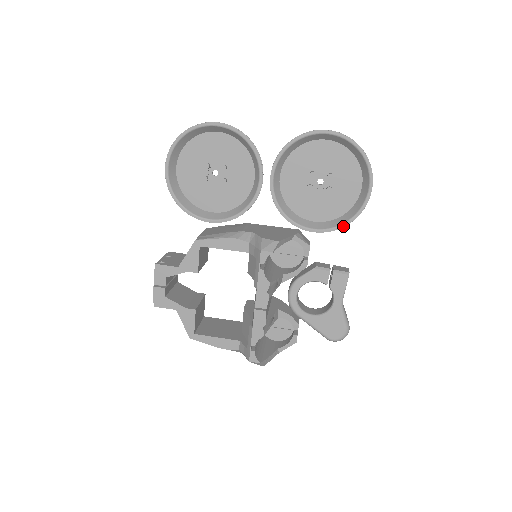
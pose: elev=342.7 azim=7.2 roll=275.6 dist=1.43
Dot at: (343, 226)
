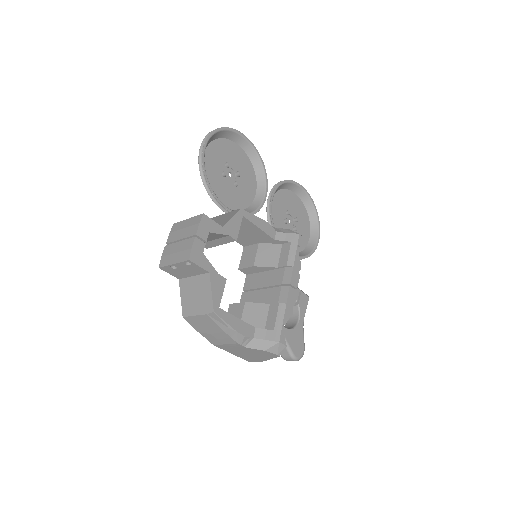
Dot at: (305, 257)
